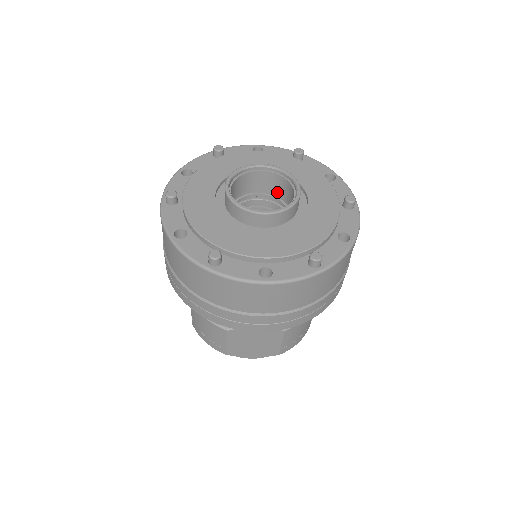
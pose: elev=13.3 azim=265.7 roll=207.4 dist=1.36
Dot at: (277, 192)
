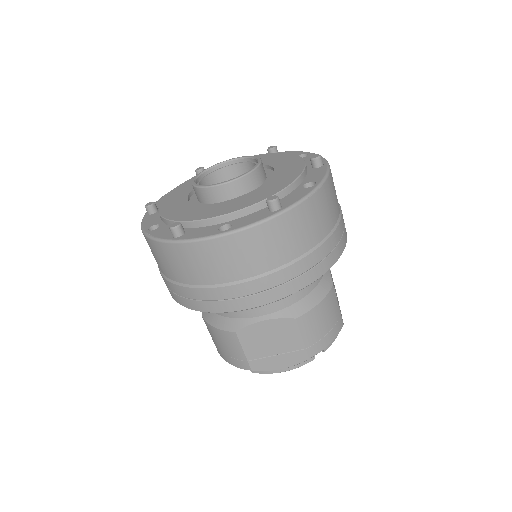
Dot at: occluded
